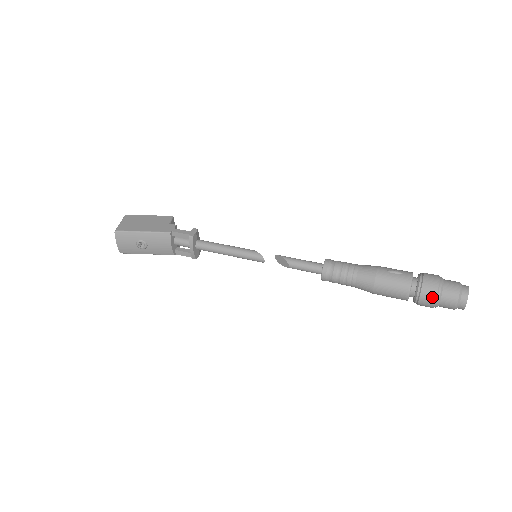
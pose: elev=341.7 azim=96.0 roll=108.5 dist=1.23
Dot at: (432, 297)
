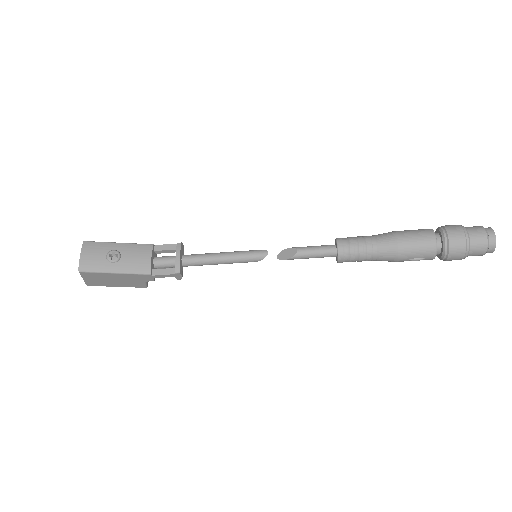
Dot at: (459, 230)
